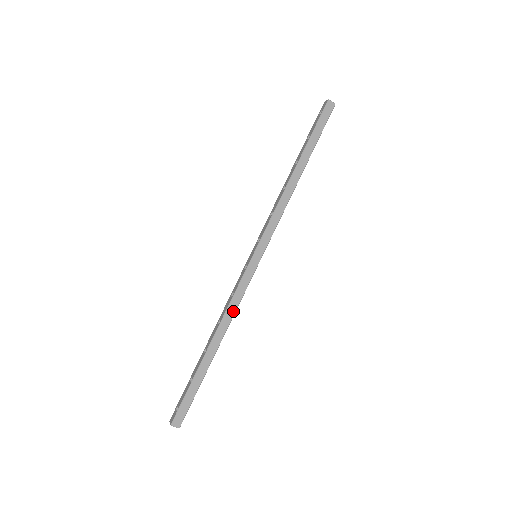
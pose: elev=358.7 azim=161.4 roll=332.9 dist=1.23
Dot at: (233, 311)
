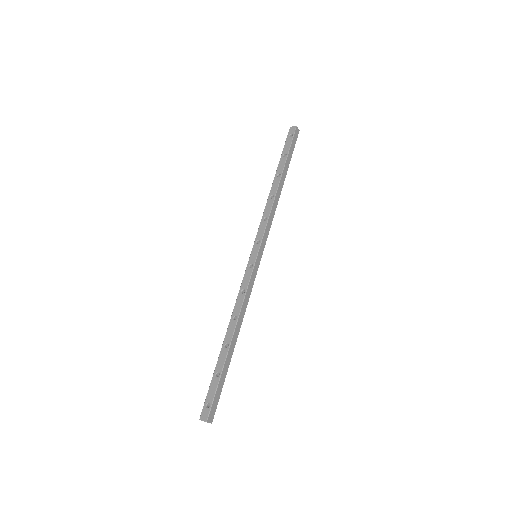
Dot at: (246, 306)
